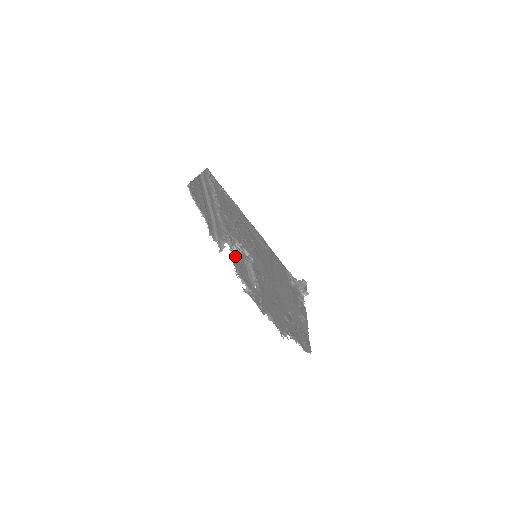
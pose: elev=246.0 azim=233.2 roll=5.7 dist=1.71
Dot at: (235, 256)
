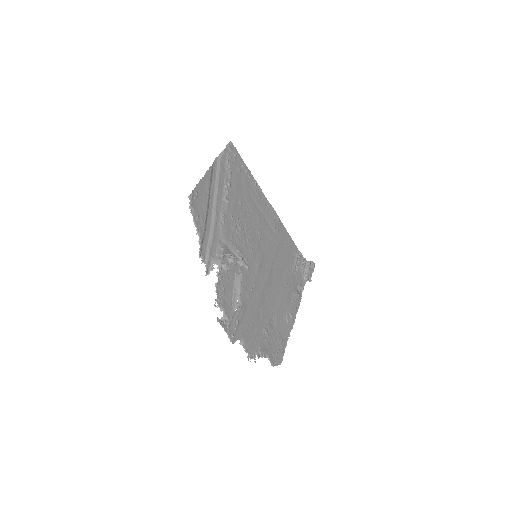
Dot at: (223, 276)
